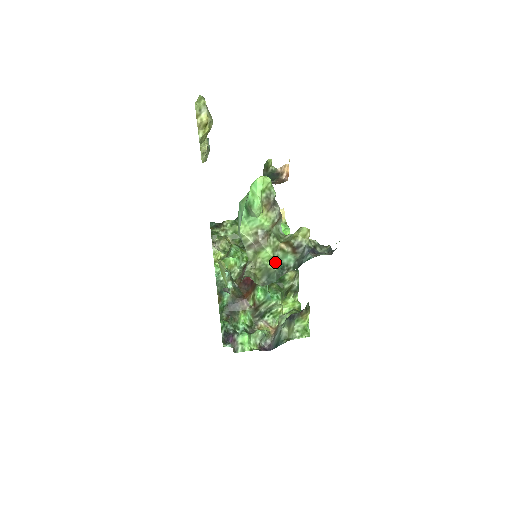
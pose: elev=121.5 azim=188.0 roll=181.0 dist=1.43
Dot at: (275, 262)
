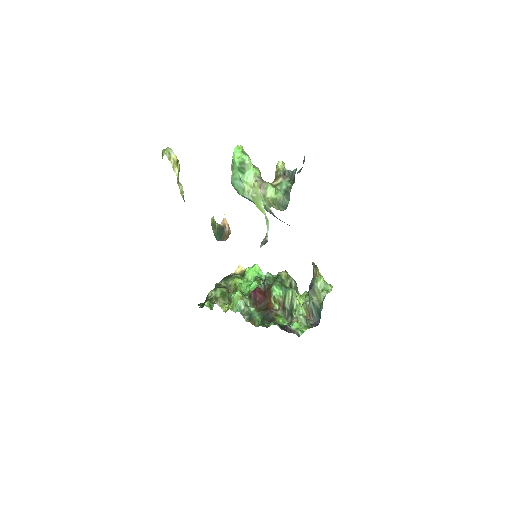
Dot at: (279, 193)
